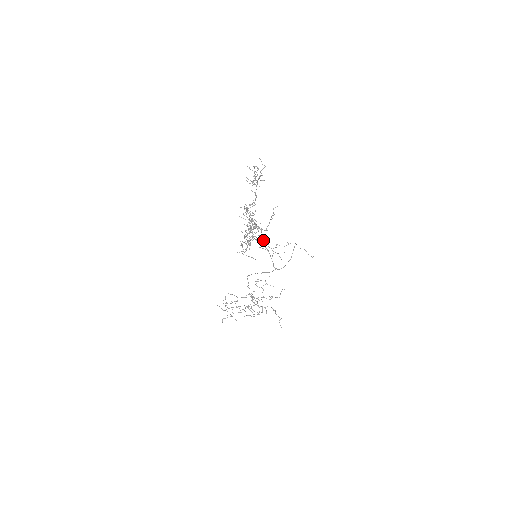
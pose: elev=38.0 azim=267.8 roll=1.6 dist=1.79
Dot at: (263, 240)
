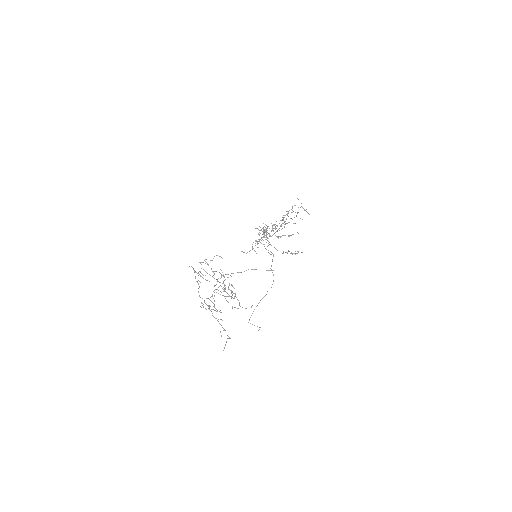
Dot at: occluded
